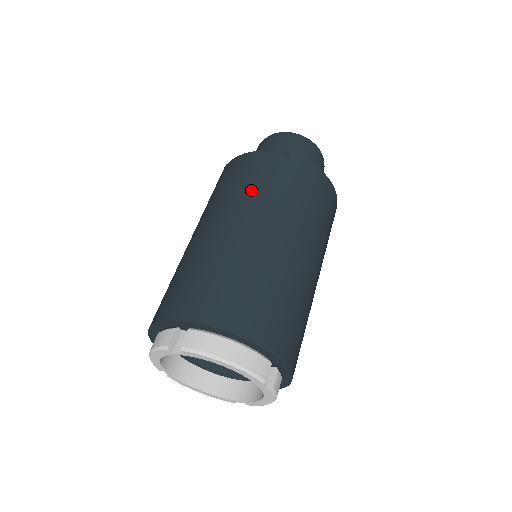
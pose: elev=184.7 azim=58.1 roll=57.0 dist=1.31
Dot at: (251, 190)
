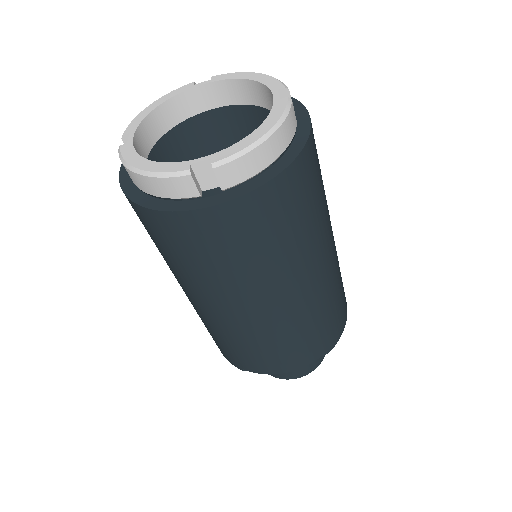
Dot at: occluded
